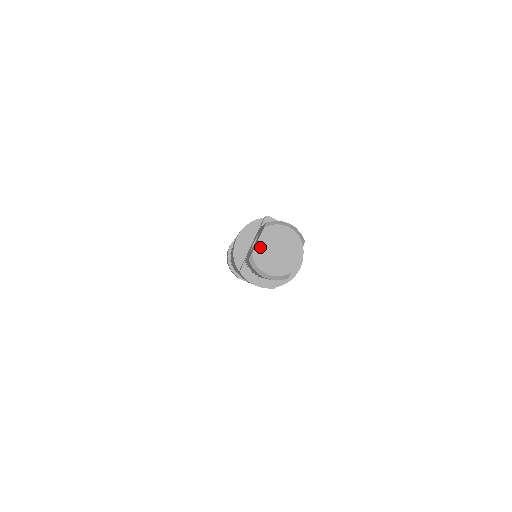
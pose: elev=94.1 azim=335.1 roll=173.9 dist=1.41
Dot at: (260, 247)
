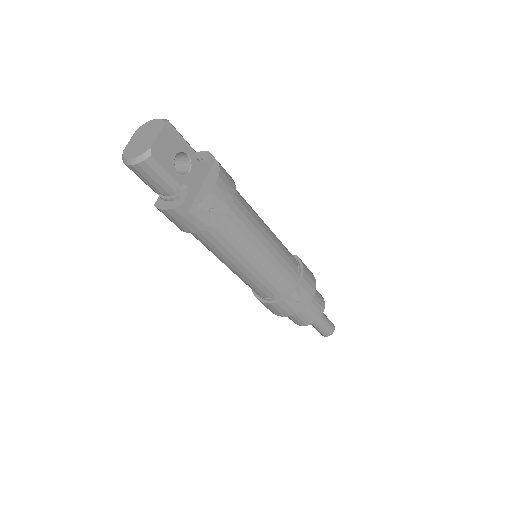
Dot at: (130, 144)
